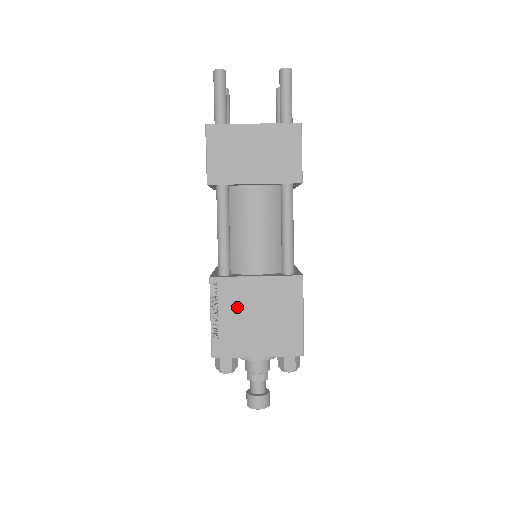
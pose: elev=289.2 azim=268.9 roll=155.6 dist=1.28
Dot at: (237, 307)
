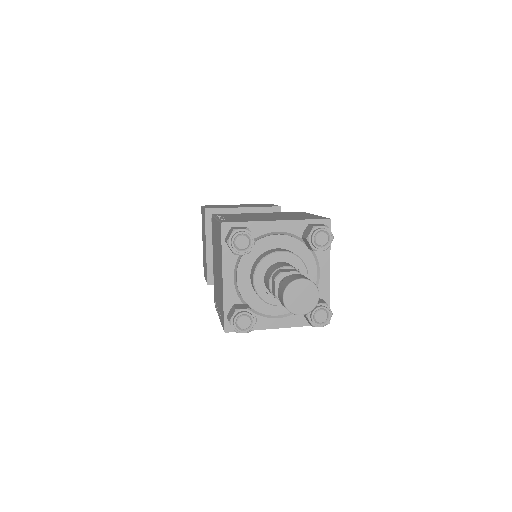
Dot at: (243, 216)
